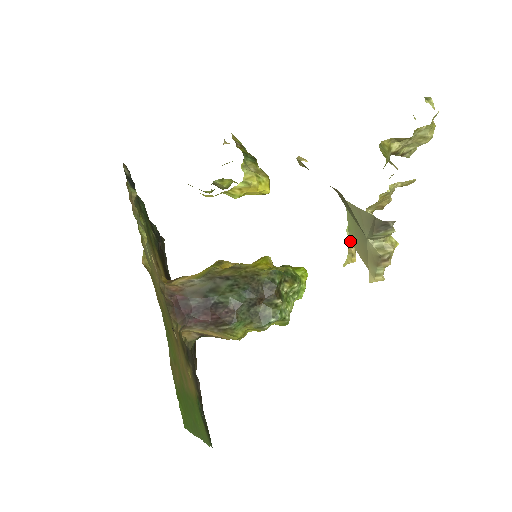
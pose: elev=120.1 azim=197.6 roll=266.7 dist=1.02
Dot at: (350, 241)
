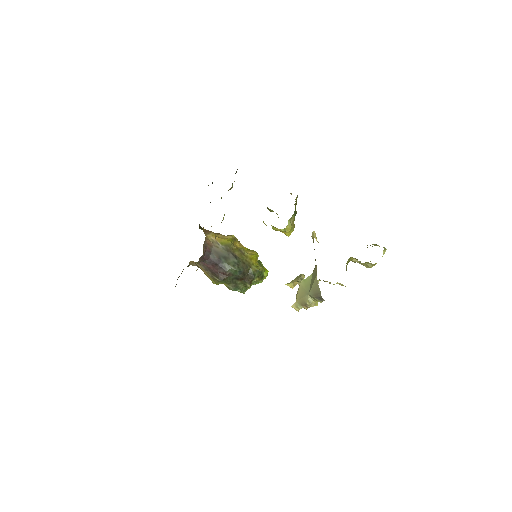
Dot at: (300, 284)
